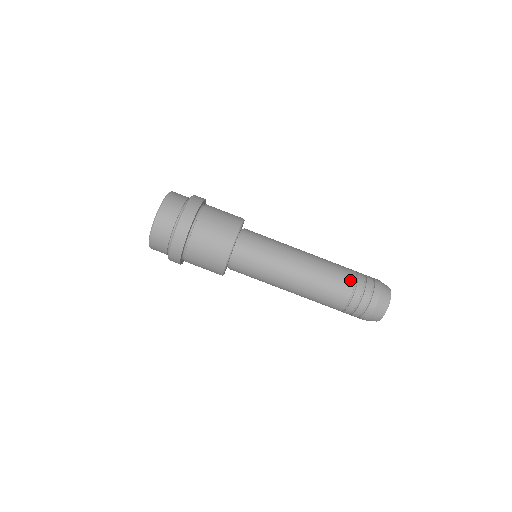
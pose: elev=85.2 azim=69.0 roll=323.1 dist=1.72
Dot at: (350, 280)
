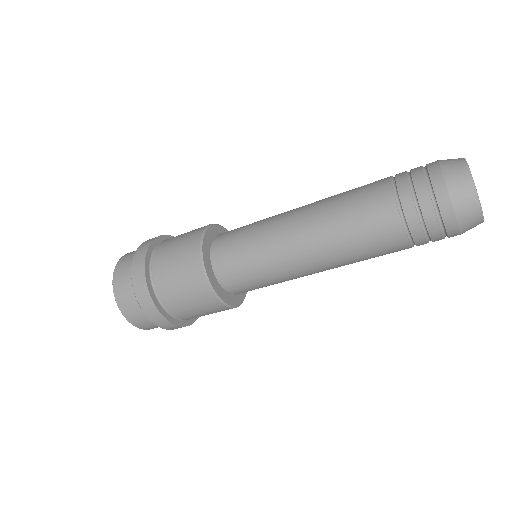
Dot at: (400, 246)
